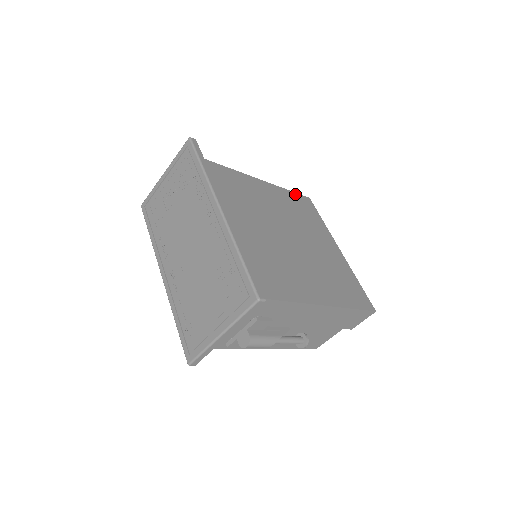
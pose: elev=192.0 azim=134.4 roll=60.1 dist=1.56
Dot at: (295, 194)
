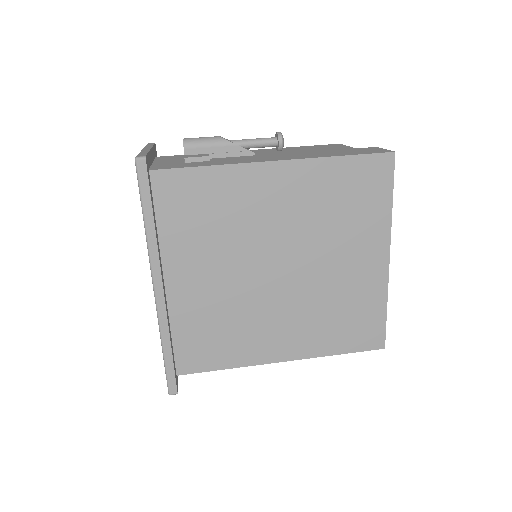
Dot at: (356, 159)
